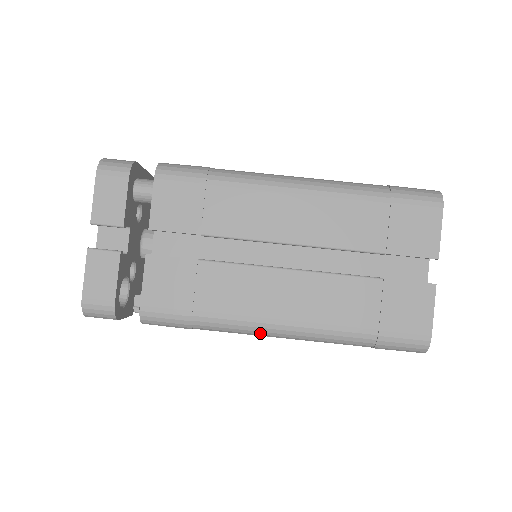
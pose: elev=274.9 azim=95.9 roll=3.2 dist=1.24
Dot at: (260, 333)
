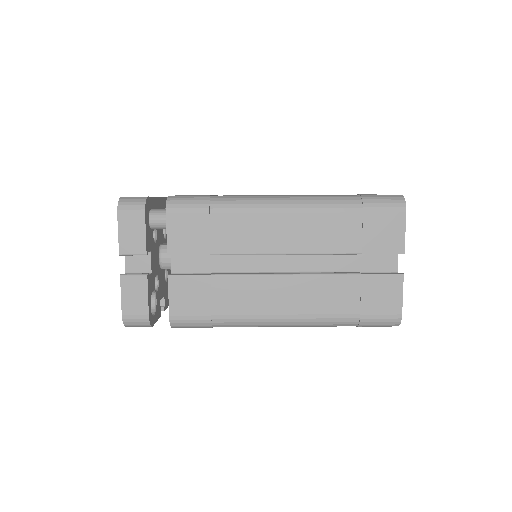
Dot at: (267, 326)
